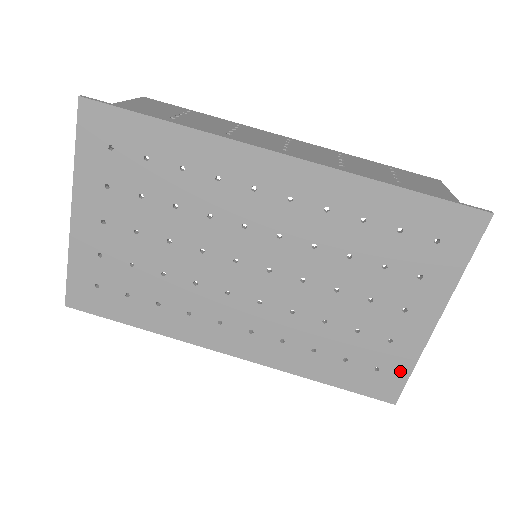
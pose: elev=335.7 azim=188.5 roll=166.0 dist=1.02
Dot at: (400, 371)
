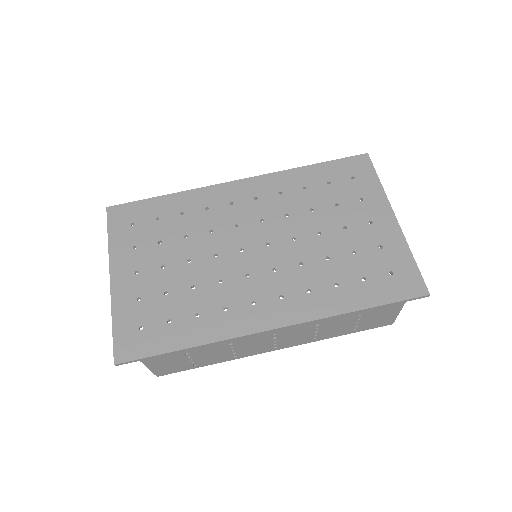
Dot at: (407, 265)
